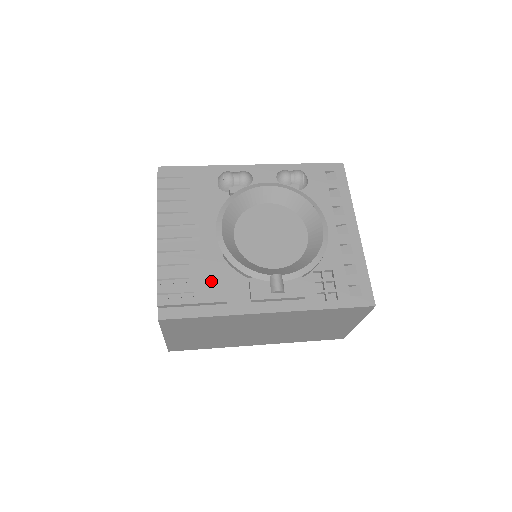
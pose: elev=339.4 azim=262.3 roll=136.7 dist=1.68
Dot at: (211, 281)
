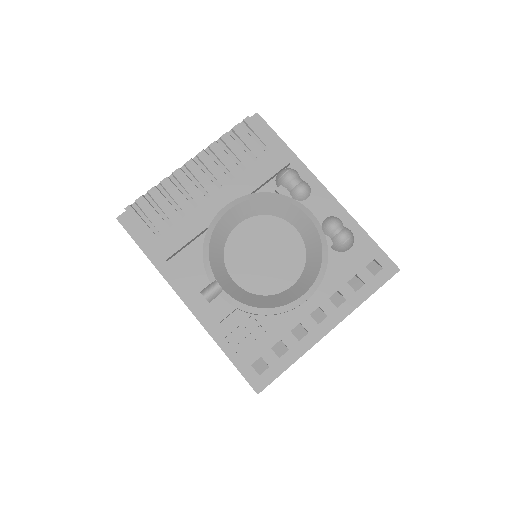
Dot at: (176, 235)
